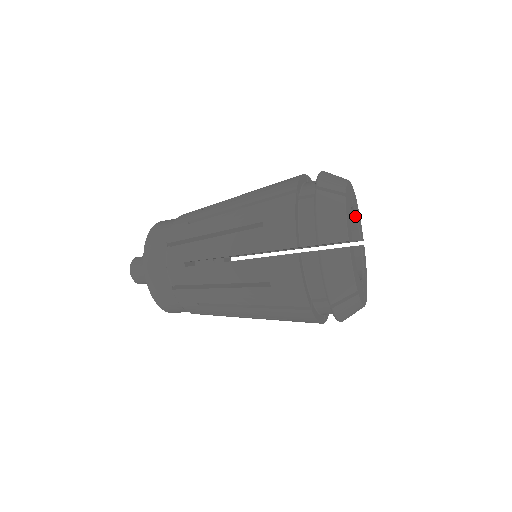
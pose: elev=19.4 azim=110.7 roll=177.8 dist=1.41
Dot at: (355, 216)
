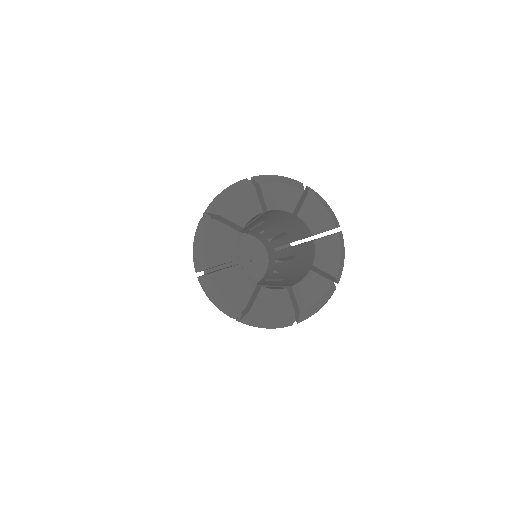
Dot at: (291, 213)
